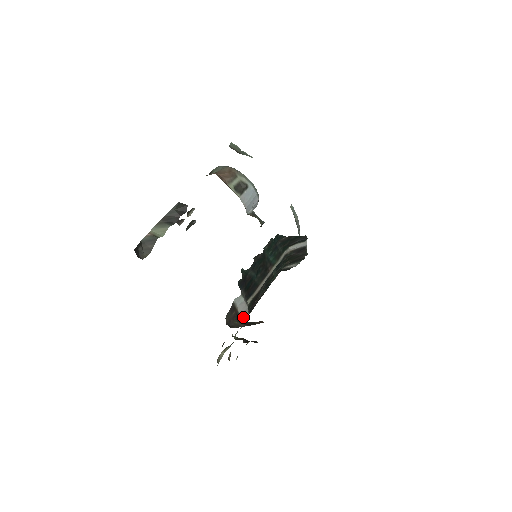
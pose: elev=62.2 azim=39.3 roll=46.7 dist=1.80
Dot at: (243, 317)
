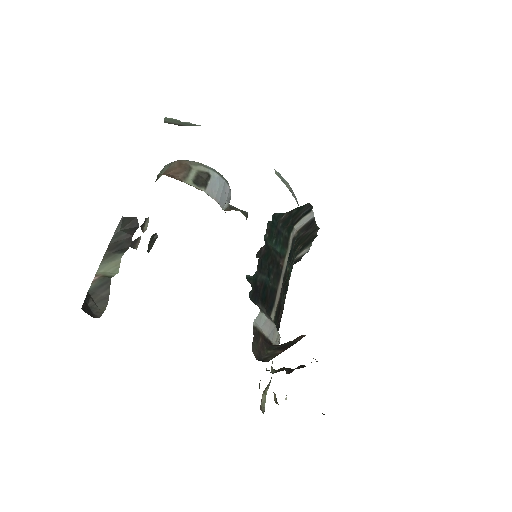
Dot at: (273, 340)
